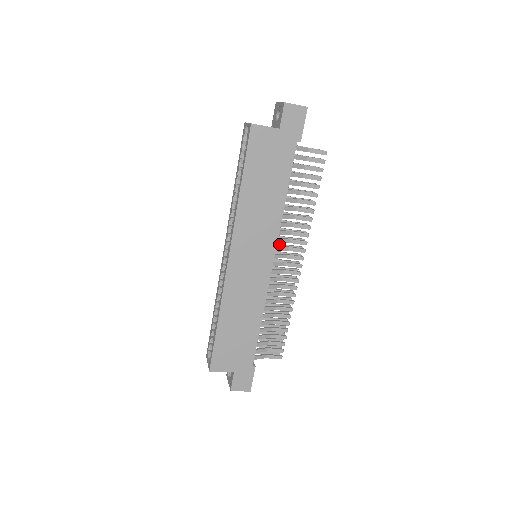
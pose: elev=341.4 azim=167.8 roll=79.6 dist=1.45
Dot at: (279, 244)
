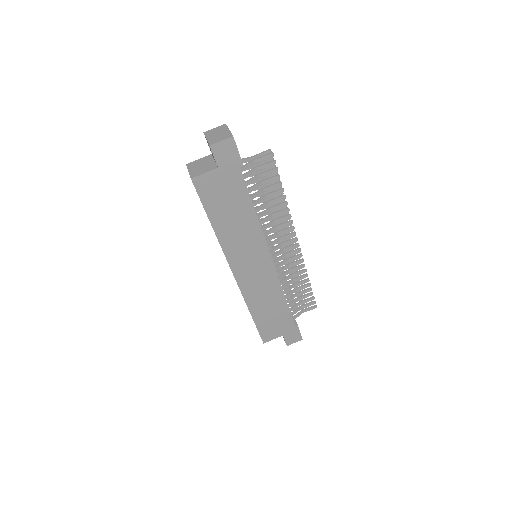
Dot at: occluded
